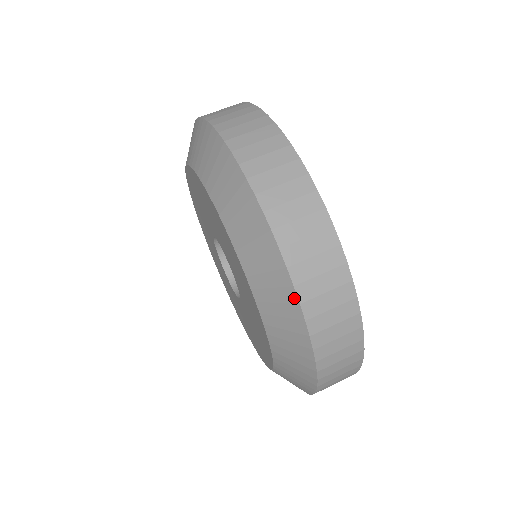
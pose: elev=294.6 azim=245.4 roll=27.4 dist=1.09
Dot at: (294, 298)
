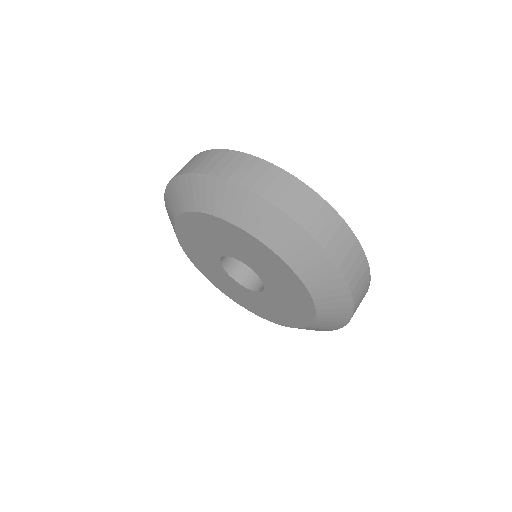
Dot at: (289, 220)
